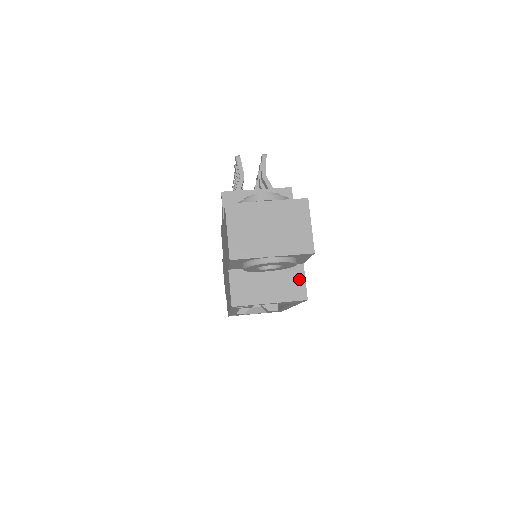
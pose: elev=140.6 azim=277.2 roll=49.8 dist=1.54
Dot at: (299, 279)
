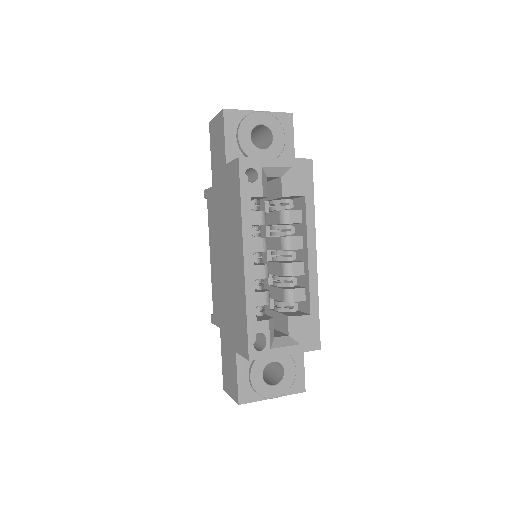
Dot at: occluded
